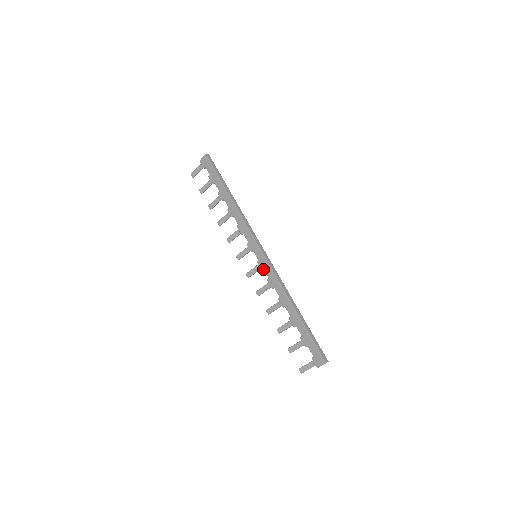
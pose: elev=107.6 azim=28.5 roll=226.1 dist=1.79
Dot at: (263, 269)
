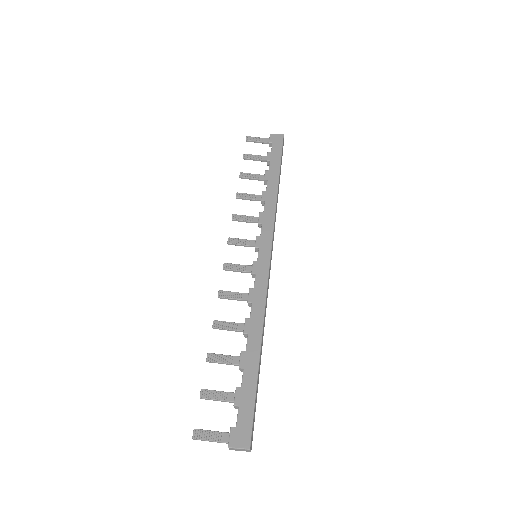
Dot at: (254, 274)
